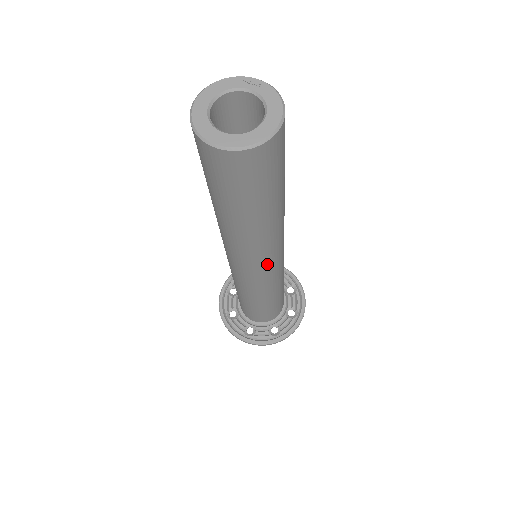
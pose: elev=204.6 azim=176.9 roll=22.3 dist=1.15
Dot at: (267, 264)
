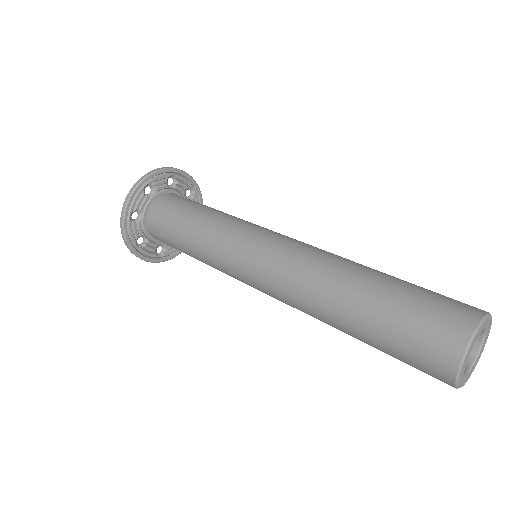
Dot at: occluded
